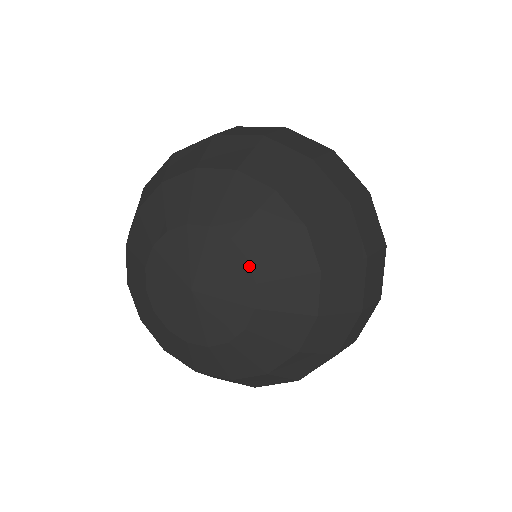
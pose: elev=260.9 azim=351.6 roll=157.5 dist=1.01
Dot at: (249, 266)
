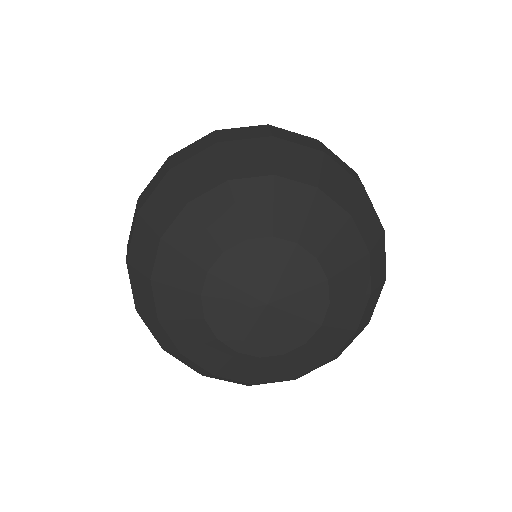
Dot at: (328, 286)
